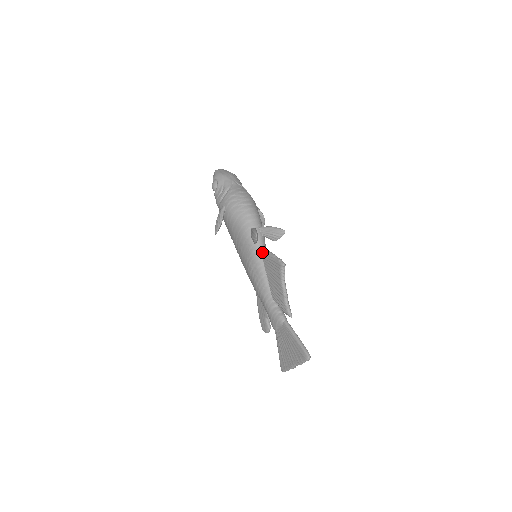
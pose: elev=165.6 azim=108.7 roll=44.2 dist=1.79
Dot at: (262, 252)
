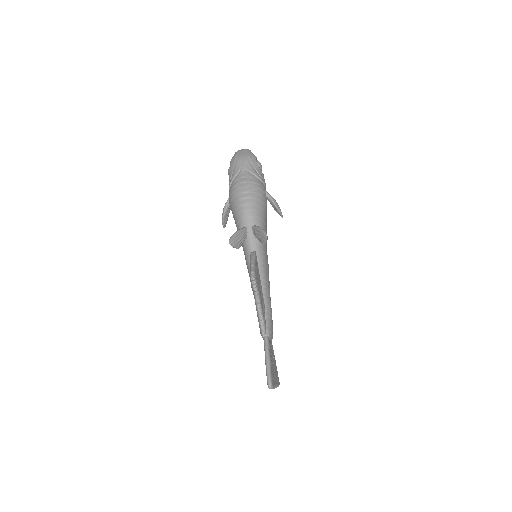
Dot at: occluded
